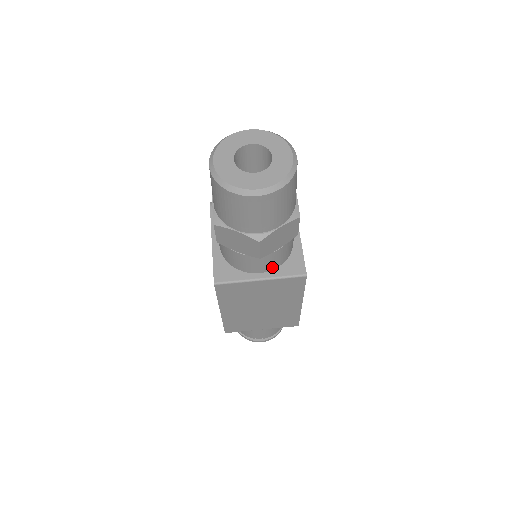
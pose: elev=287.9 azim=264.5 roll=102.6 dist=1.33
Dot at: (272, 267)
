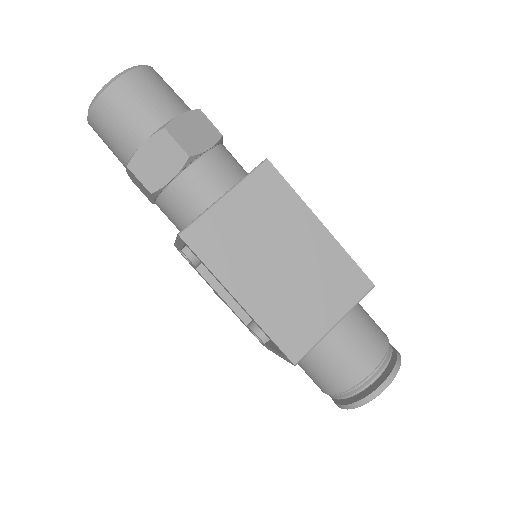
Dot at: (229, 182)
